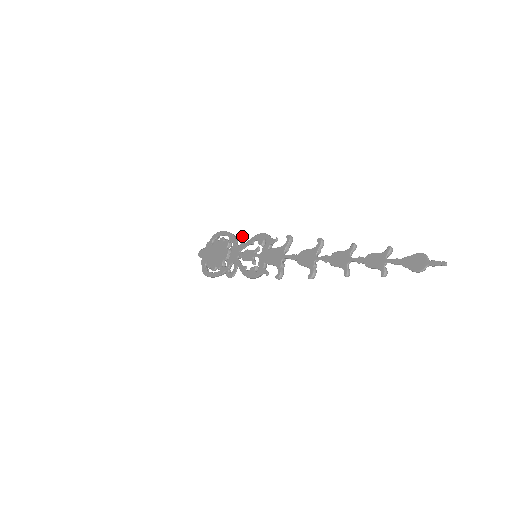
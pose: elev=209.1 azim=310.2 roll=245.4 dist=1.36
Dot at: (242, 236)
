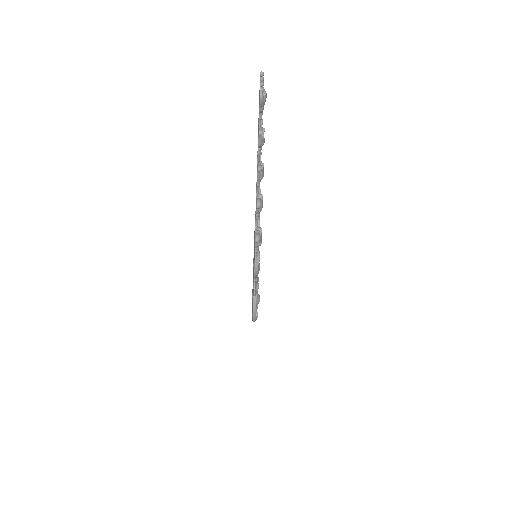
Dot at: (253, 261)
